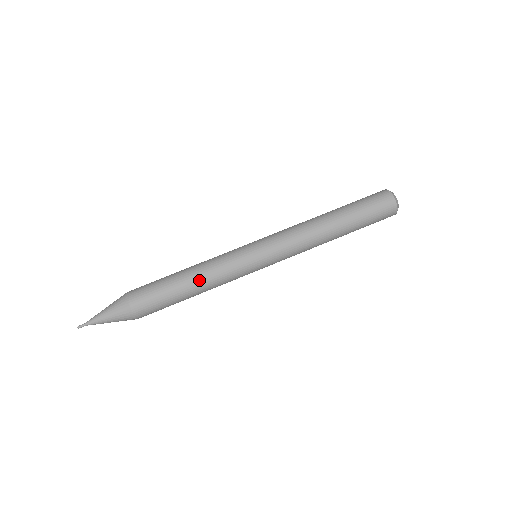
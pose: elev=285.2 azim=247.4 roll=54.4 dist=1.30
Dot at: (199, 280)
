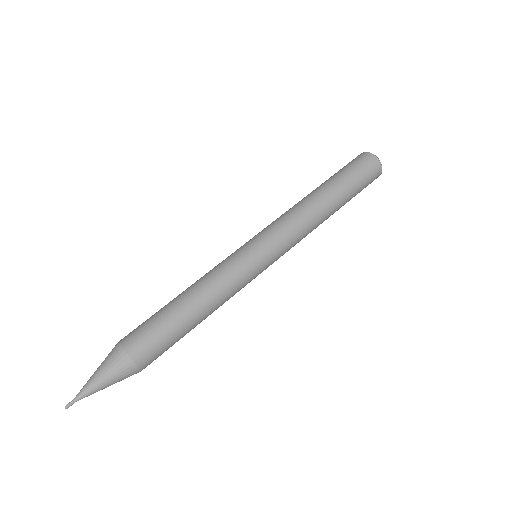
Dot at: (210, 309)
